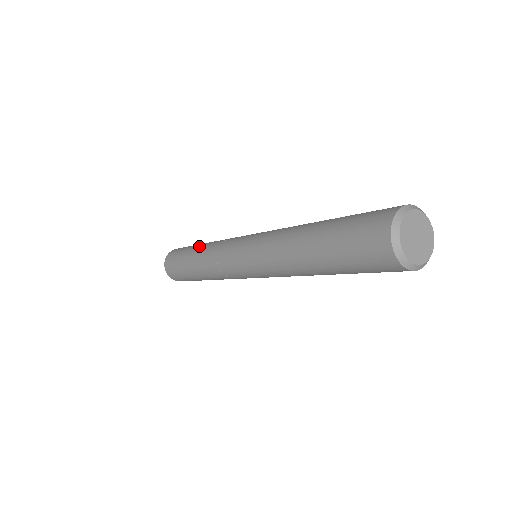
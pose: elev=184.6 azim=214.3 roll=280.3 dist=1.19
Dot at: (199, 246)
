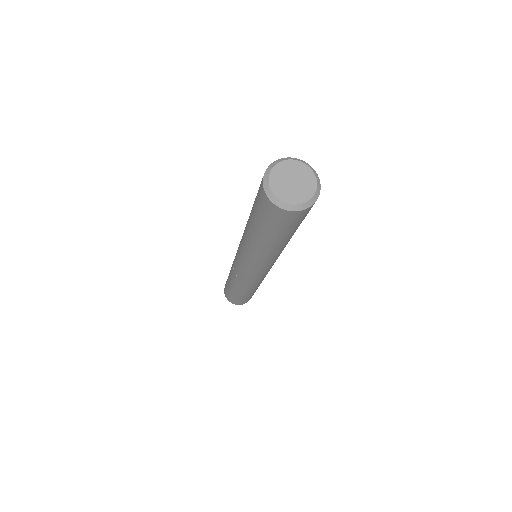
Dot at: occluded
